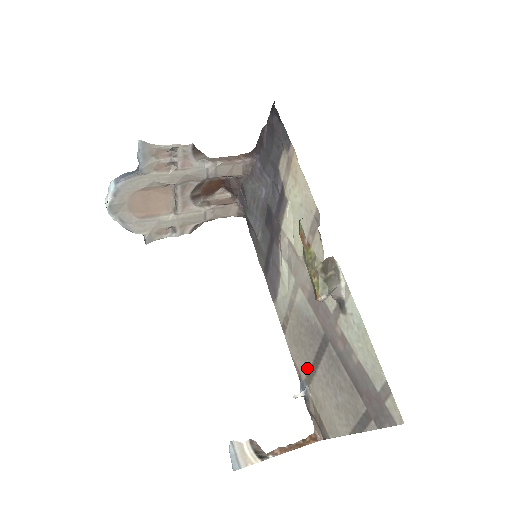
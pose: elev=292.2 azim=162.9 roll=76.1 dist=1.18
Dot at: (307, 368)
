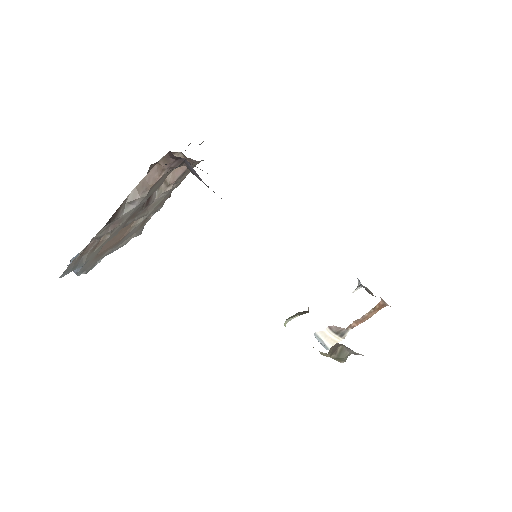
Dot at: occluded
